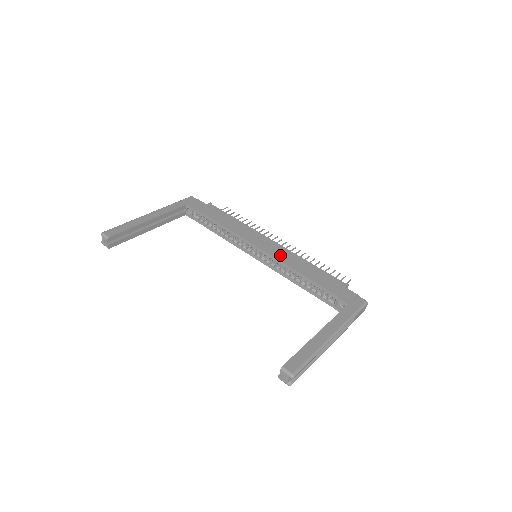
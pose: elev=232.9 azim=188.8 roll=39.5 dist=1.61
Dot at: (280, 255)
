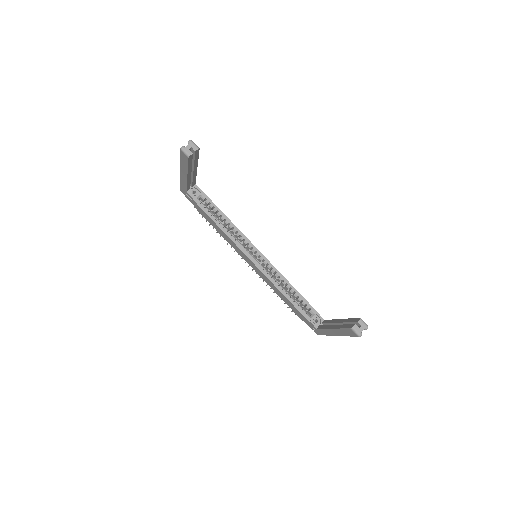
Dot at: occluded
